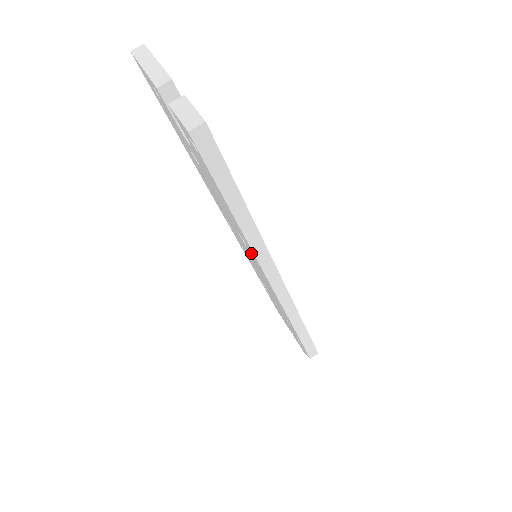
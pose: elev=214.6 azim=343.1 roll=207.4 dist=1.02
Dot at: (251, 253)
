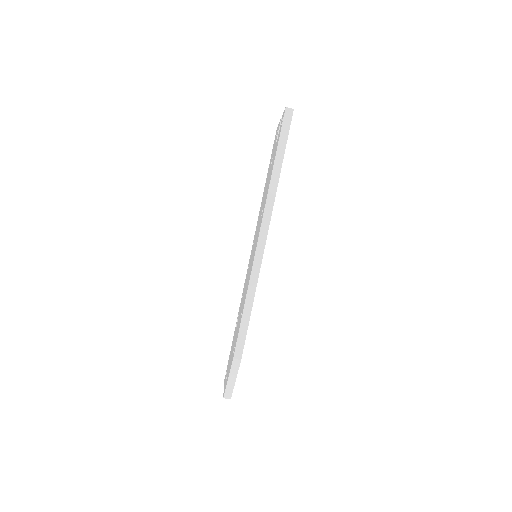
Dot at: (262, 214)
